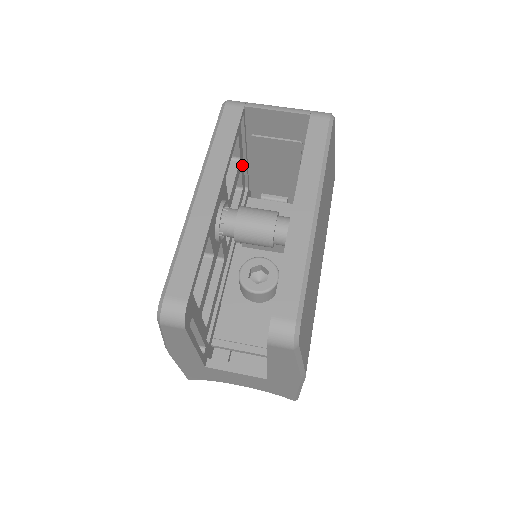
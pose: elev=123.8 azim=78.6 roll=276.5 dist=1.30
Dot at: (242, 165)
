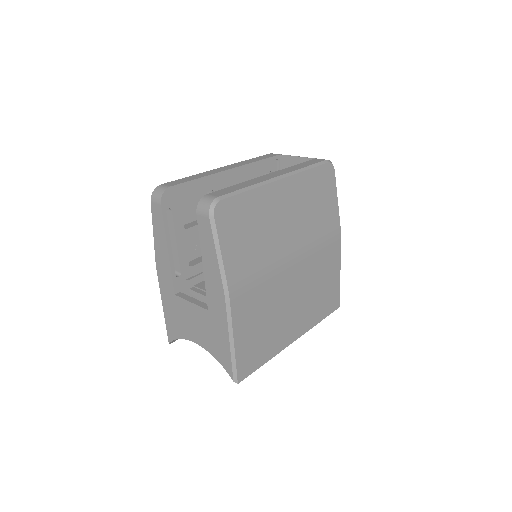
Dot at: occluded
